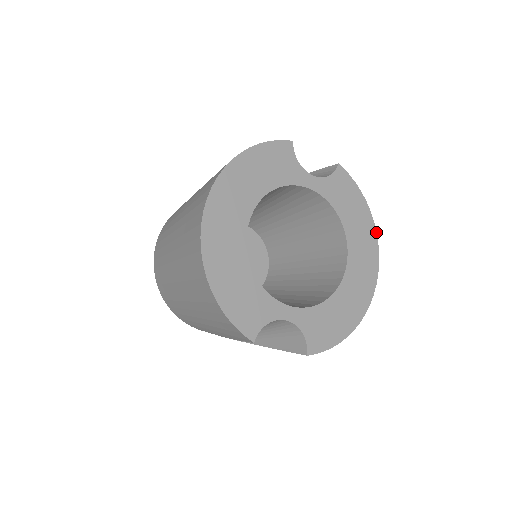
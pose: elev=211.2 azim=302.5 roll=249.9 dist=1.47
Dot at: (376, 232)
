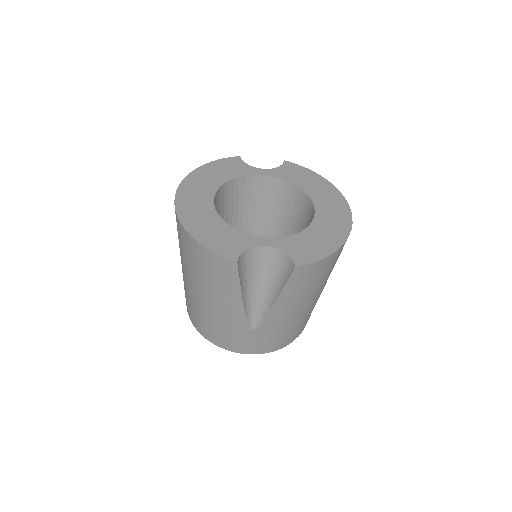
Dot at: (337, 189)
